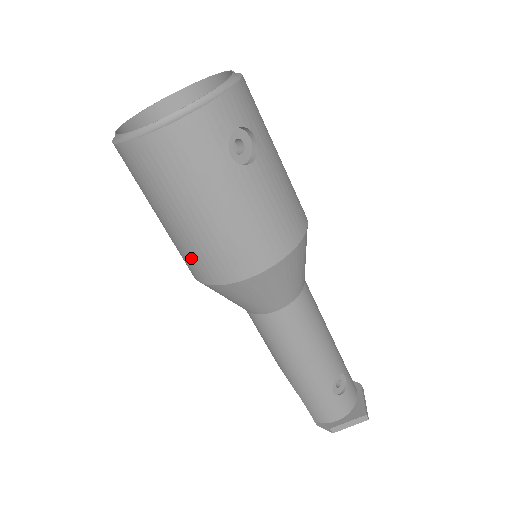
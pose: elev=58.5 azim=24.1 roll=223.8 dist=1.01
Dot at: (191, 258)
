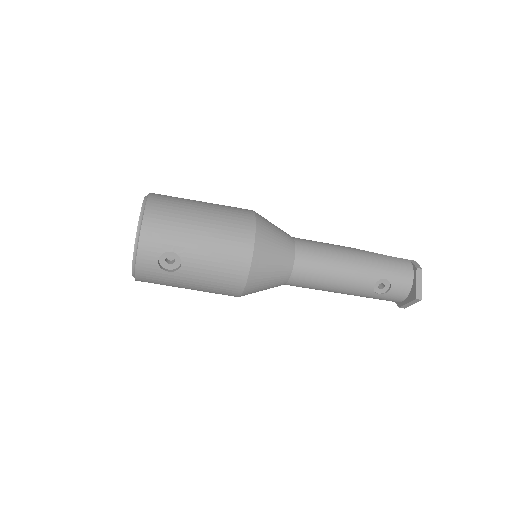
Dot at: occluded
